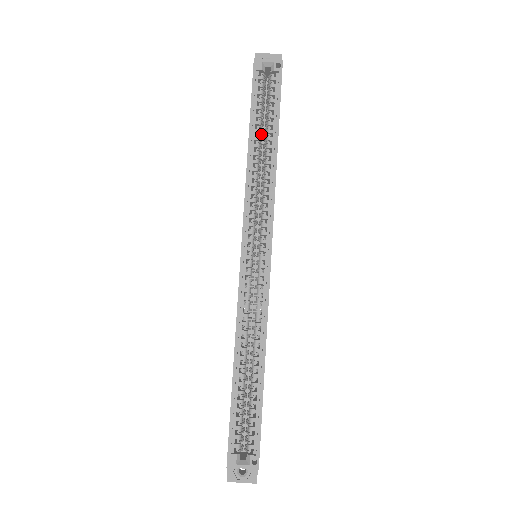
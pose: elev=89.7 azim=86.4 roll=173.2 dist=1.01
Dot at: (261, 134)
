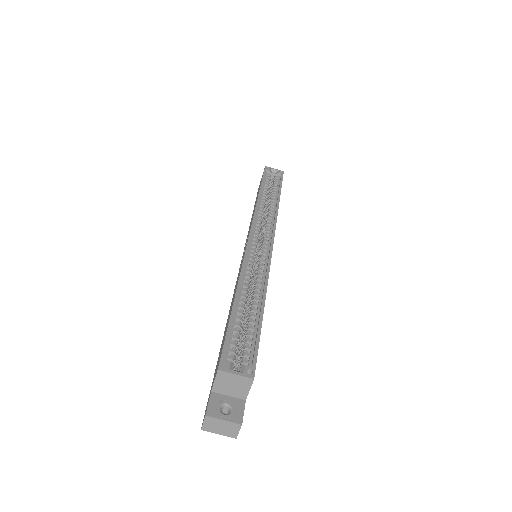
Dot at: occluded
